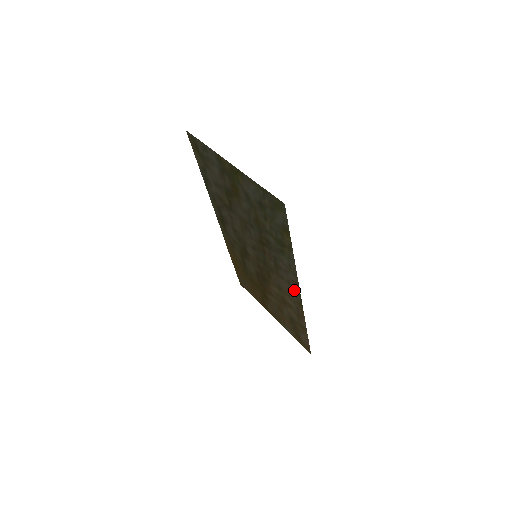
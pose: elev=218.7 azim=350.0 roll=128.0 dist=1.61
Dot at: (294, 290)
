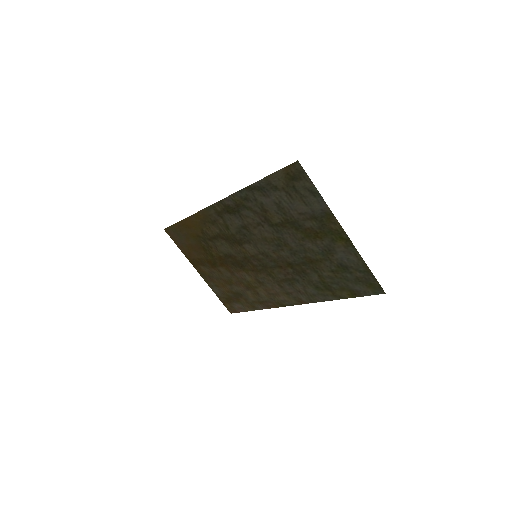
Dot at: (288, 299)
